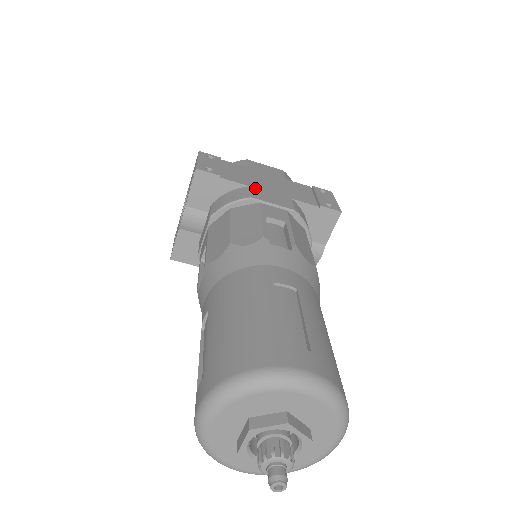
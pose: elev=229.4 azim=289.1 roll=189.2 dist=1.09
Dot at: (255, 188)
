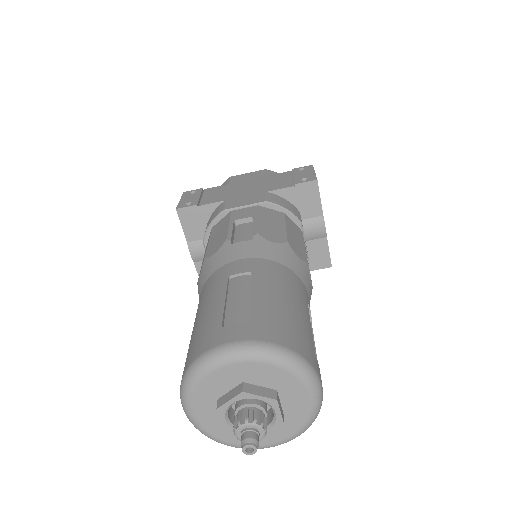
Dot at: (230, 200)
